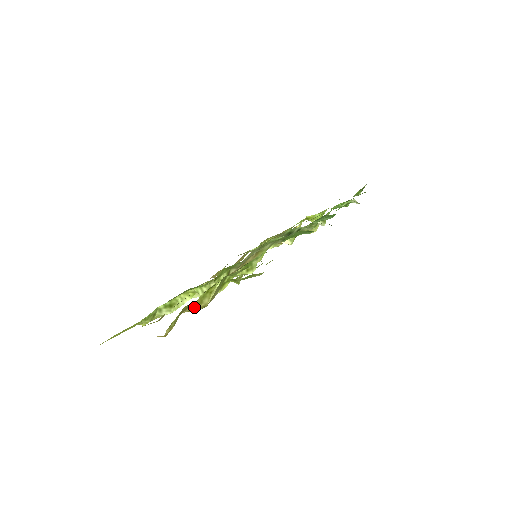
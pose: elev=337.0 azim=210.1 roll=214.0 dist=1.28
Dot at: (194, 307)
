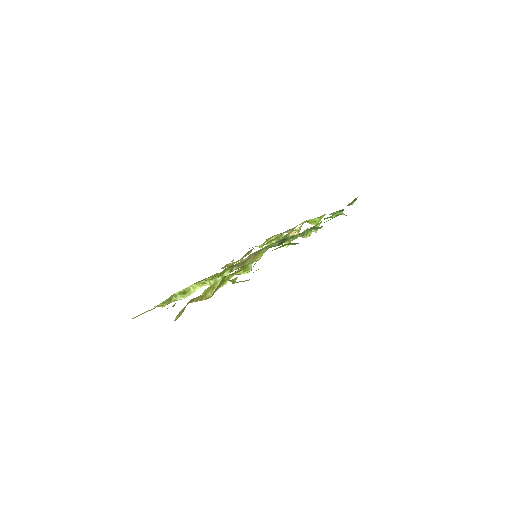
Dot at: (199, 299)
